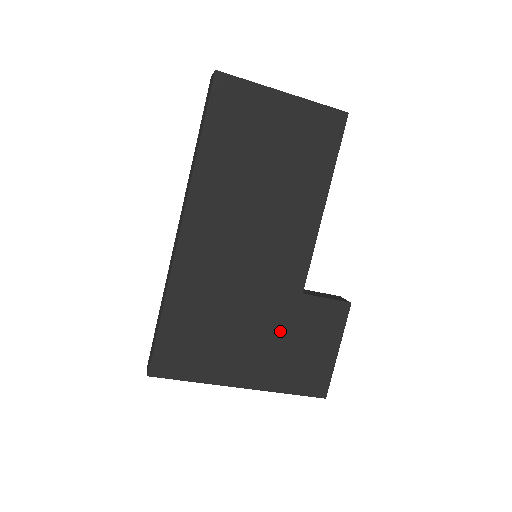
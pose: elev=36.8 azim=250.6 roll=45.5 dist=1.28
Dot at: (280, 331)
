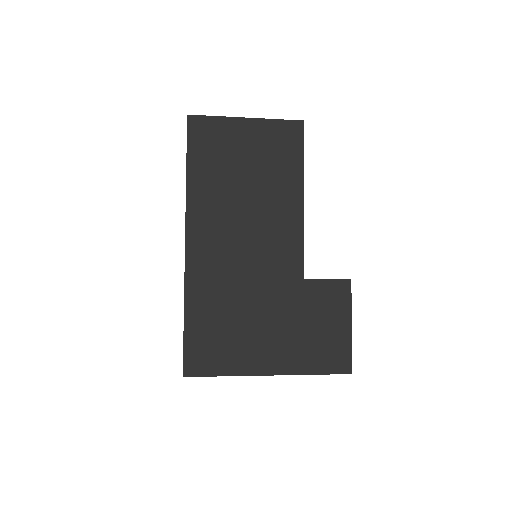
Dot at: (292, 316)
